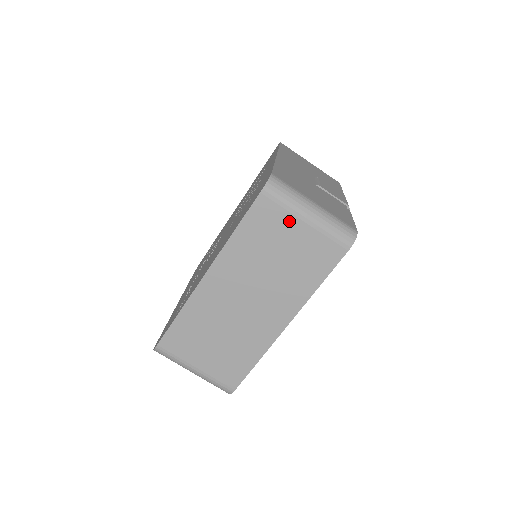
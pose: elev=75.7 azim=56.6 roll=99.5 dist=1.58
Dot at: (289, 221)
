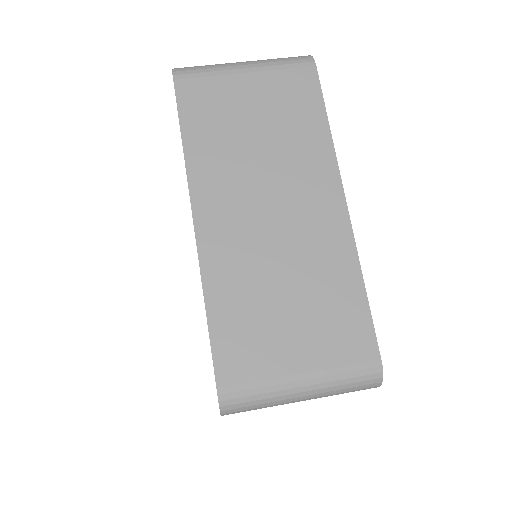
Dot at: (229, 84)
